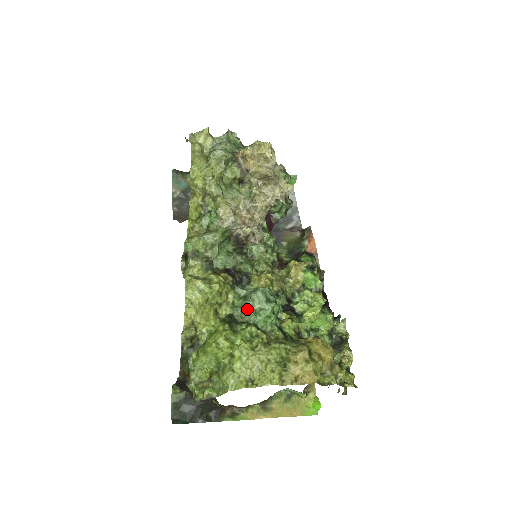
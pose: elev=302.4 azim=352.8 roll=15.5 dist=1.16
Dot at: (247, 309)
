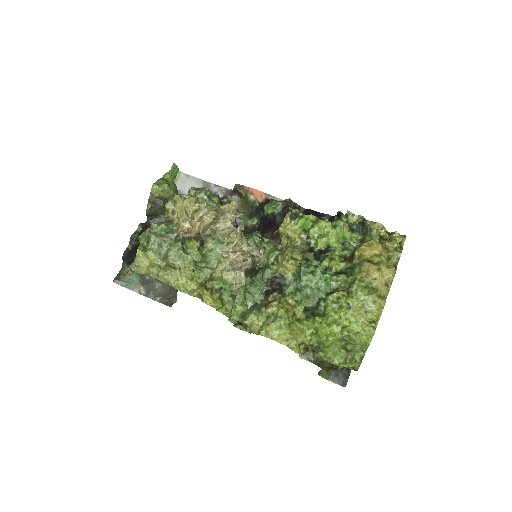
Dot at: (311, 294)
